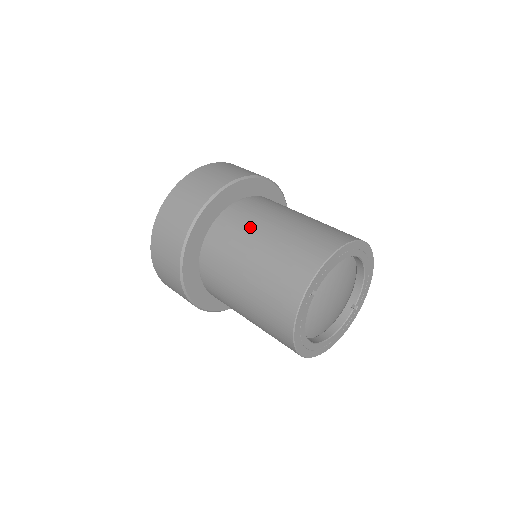
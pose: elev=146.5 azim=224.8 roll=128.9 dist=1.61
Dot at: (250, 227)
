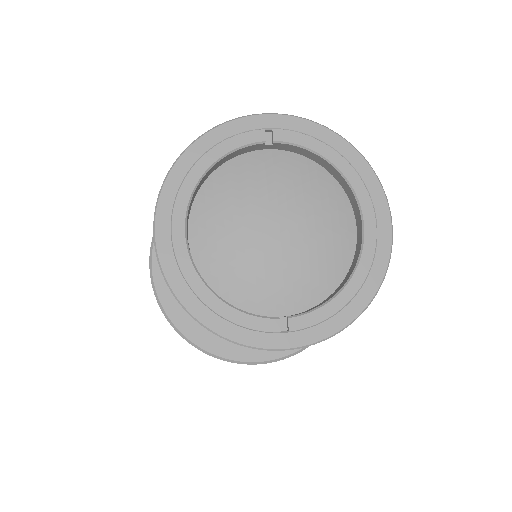
Dot at: occluded
